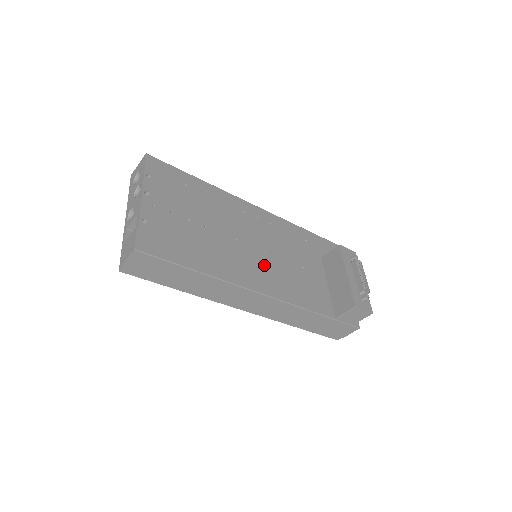
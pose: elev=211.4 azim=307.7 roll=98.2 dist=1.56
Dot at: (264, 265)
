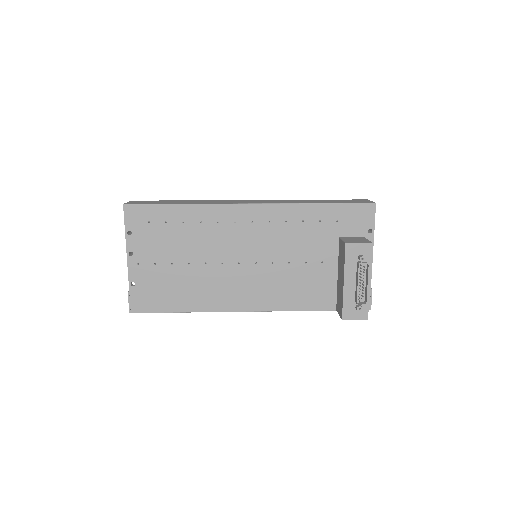
Dot at: (253, 280)
